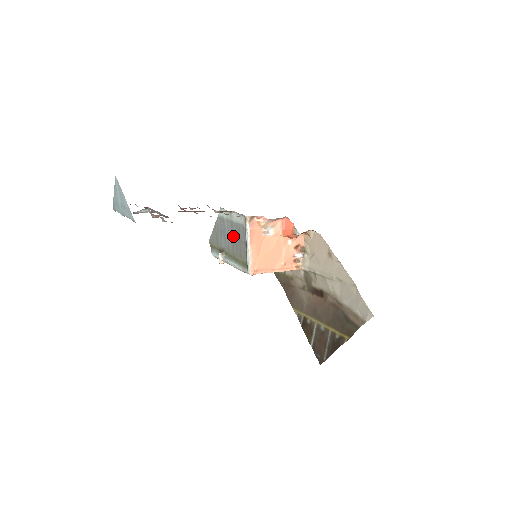
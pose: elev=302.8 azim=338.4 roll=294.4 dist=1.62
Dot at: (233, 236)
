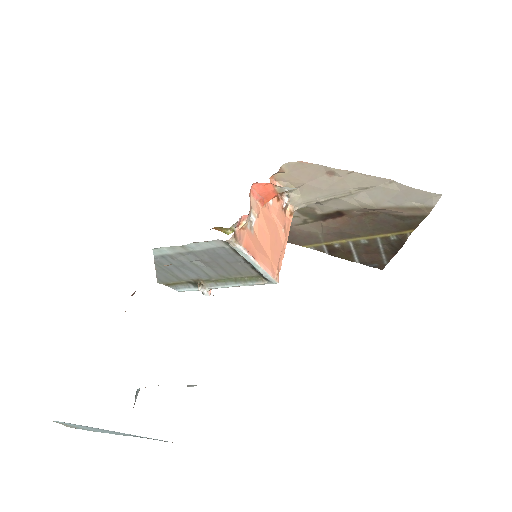
Dot at: (208, 263)
